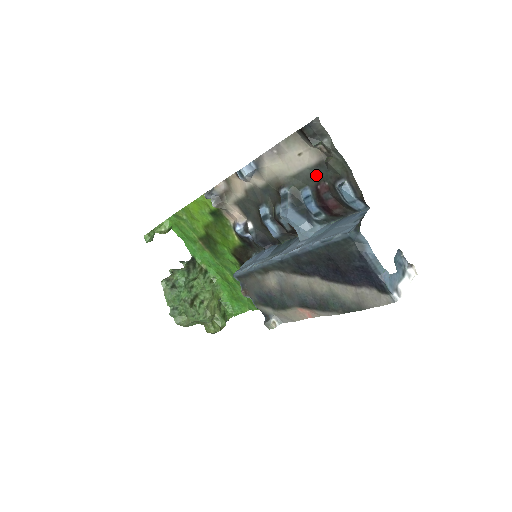
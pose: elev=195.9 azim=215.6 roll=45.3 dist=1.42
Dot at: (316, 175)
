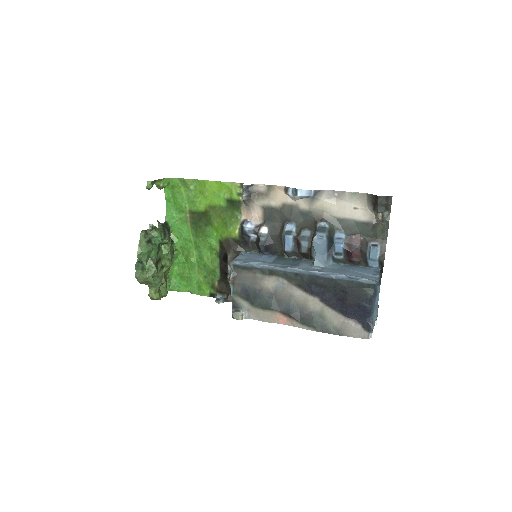
Dot at: (357, 228)
